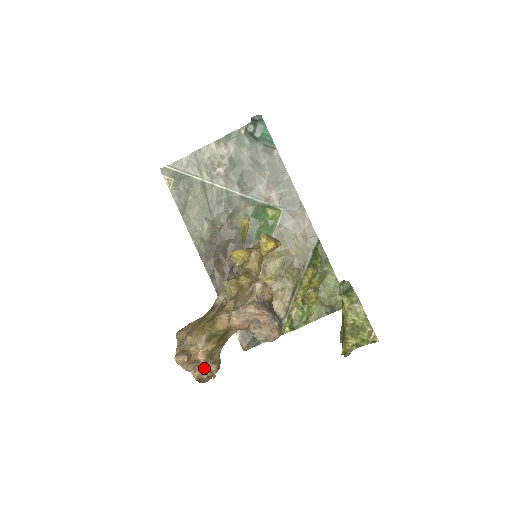
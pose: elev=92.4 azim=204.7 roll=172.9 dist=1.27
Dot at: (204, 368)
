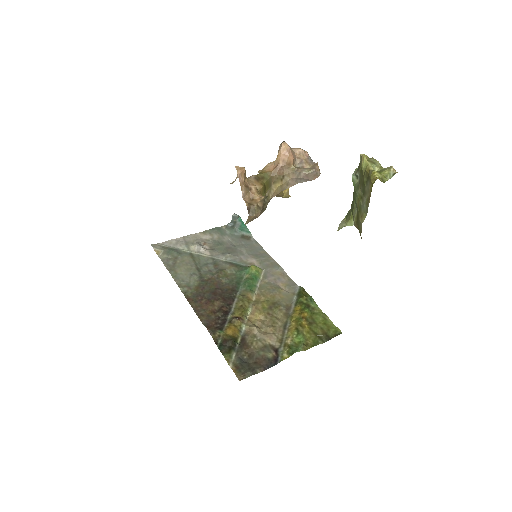
Dot at: (254, 198)
